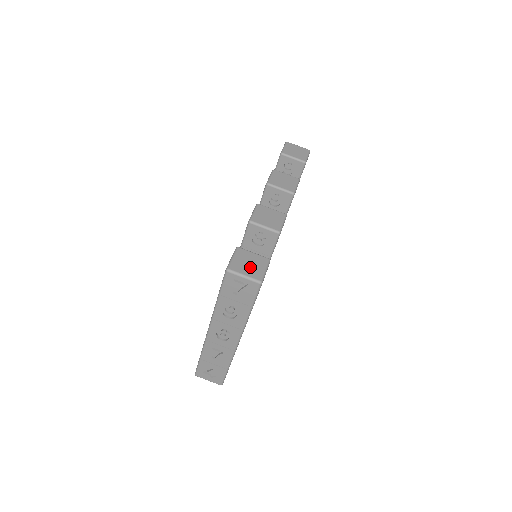
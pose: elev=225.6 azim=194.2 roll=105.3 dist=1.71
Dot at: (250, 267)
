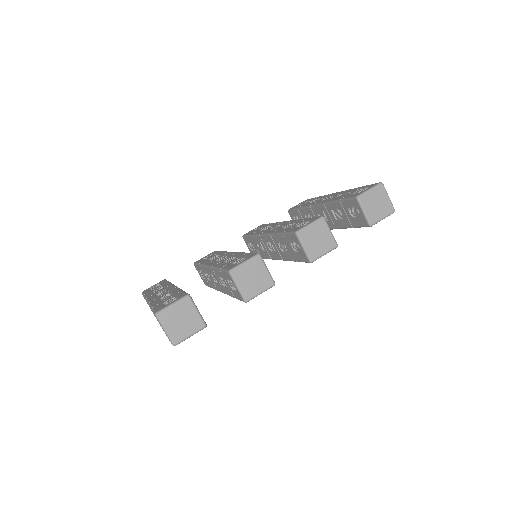
Dot at: (179, 325)
